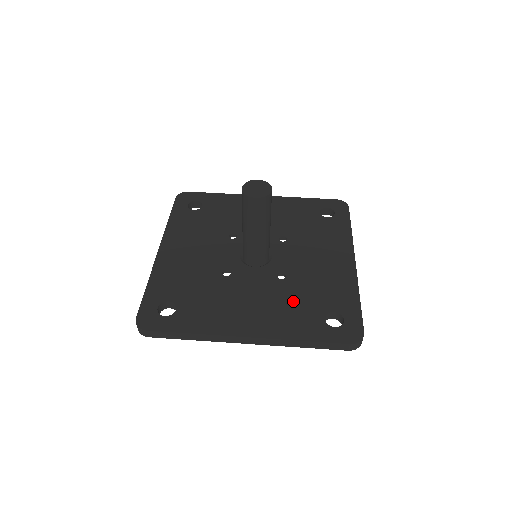
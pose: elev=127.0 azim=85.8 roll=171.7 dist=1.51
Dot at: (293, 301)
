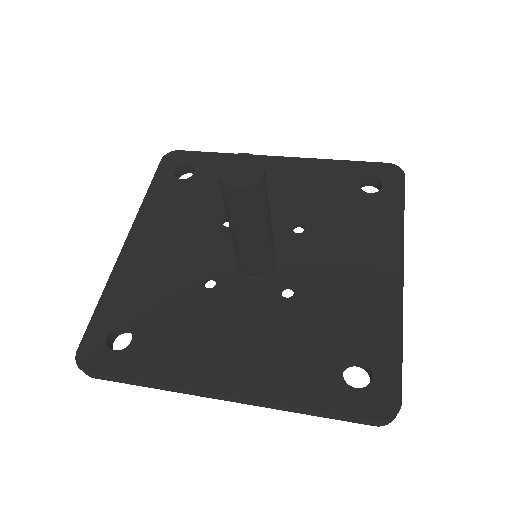
Dot at: (298, 337)
